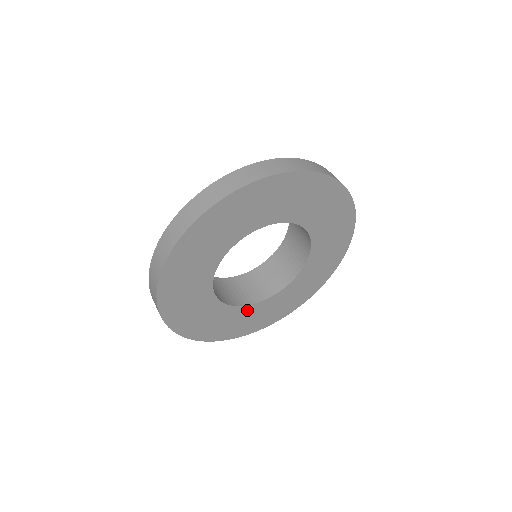
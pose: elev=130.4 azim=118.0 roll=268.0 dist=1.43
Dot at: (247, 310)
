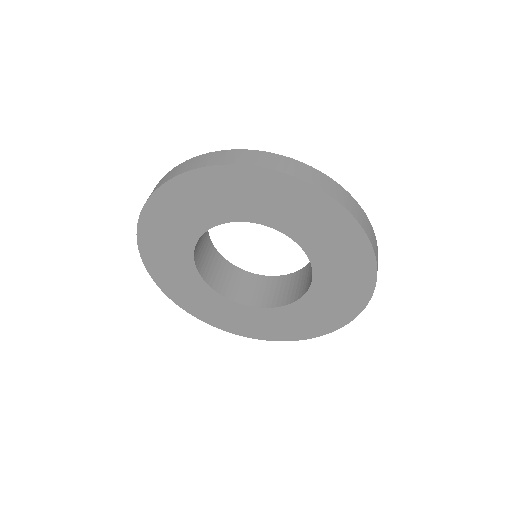
Dot at: (230, 305)
